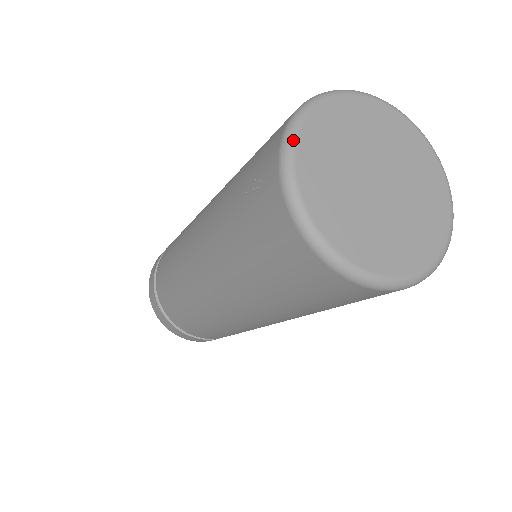
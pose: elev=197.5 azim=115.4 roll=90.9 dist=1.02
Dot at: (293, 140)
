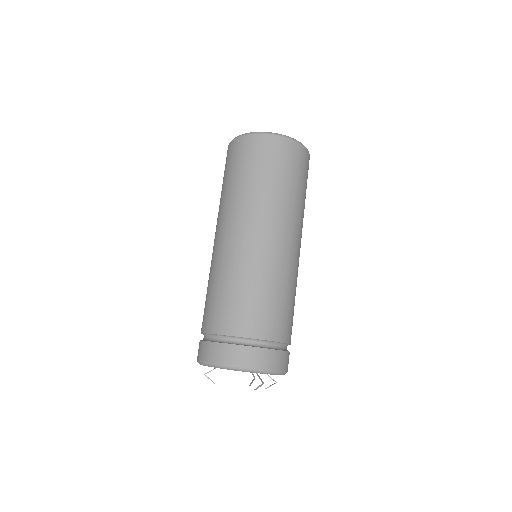
Dot at: occluded
